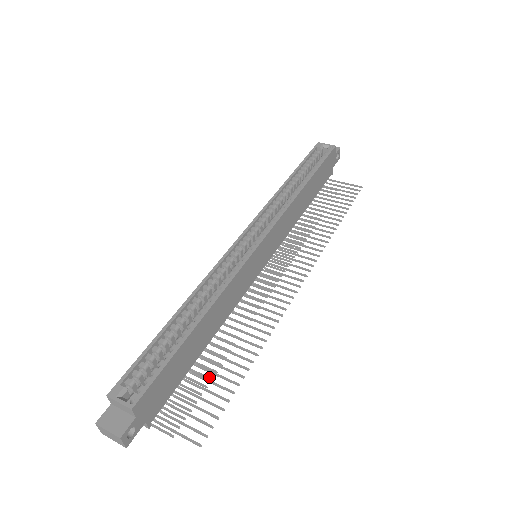
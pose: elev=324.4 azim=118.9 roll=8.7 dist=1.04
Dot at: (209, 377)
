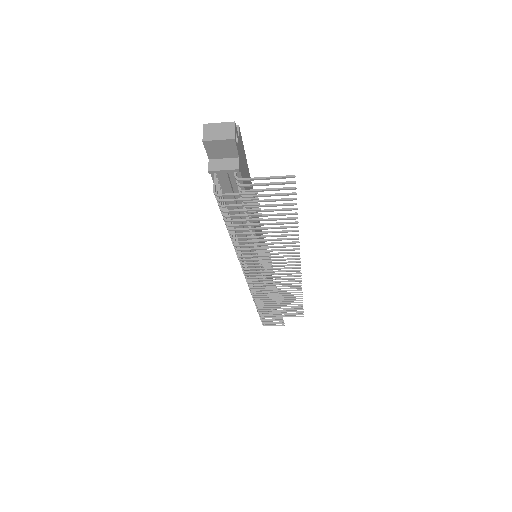
Dot at: (261, 228)
